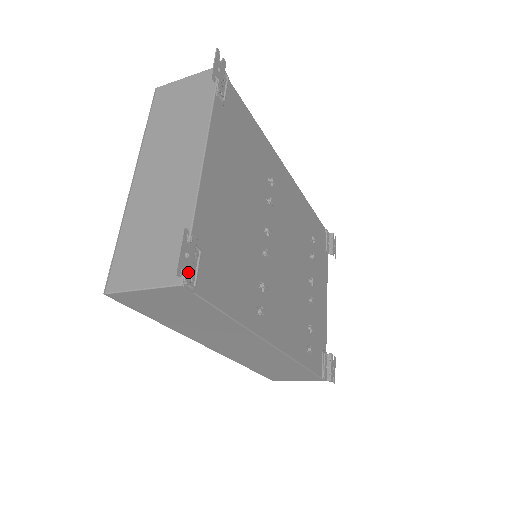
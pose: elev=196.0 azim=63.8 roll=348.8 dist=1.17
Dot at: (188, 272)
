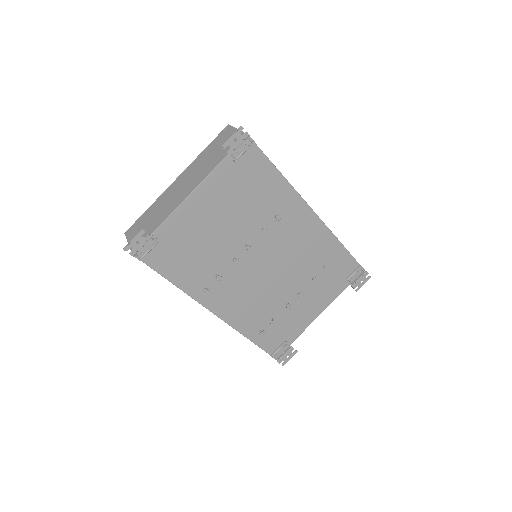
Dot at: (134, 251)
